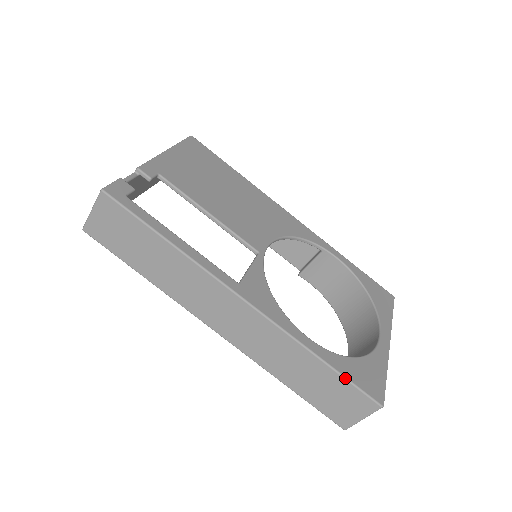
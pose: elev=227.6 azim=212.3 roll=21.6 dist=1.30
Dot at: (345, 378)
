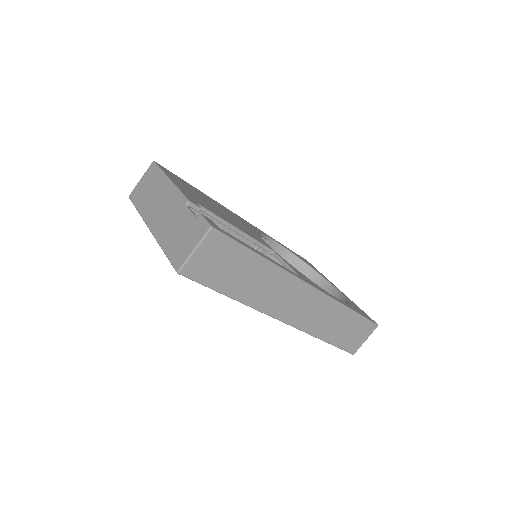
Dot at: (362, 316)
